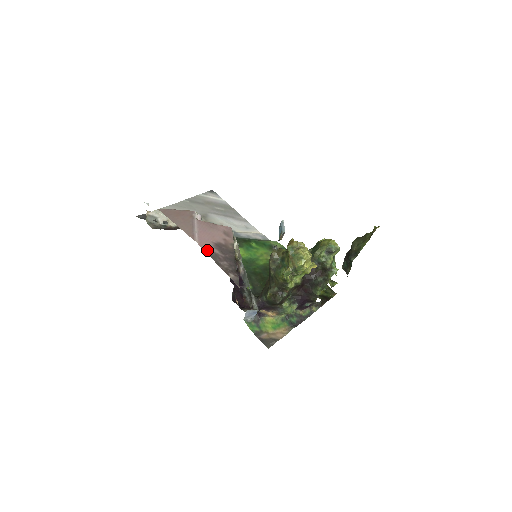
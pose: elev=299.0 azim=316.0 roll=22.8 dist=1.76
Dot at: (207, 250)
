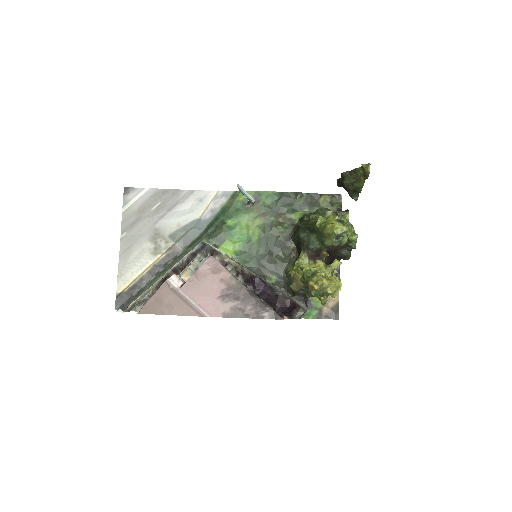
Dot at: (224, 314)
